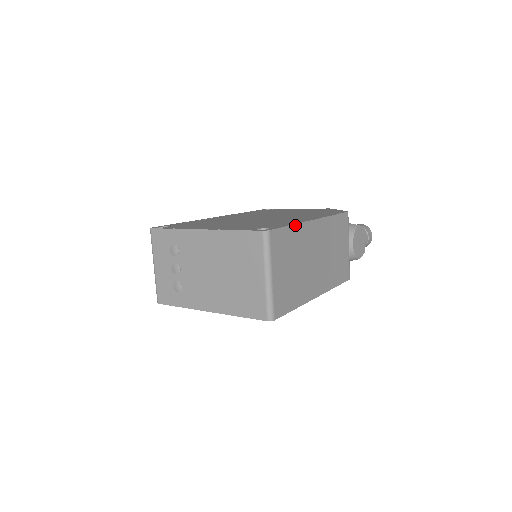
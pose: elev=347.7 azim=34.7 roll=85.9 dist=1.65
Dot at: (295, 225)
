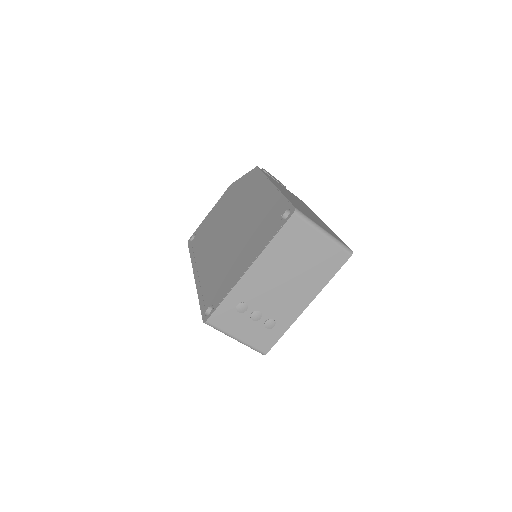
Dot at: (283, 195)
